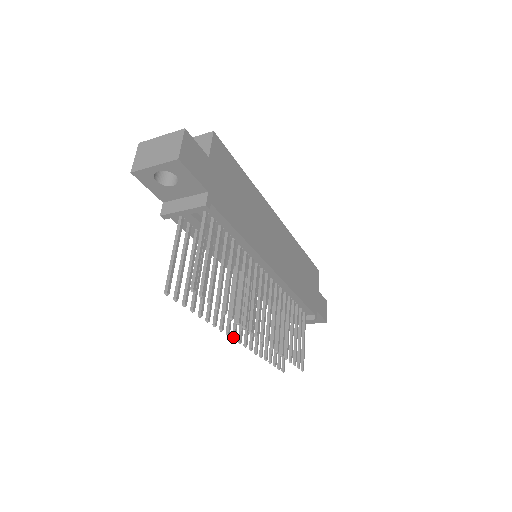
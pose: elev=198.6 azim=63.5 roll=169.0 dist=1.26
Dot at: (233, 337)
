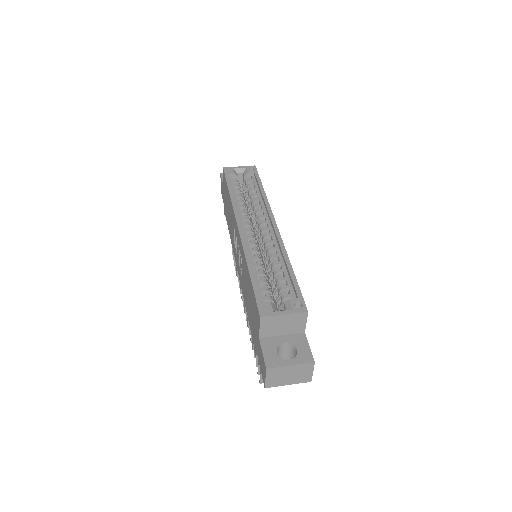
Dot at: occluded
